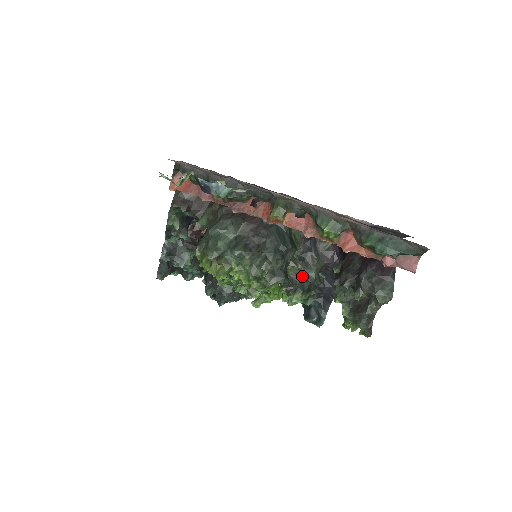
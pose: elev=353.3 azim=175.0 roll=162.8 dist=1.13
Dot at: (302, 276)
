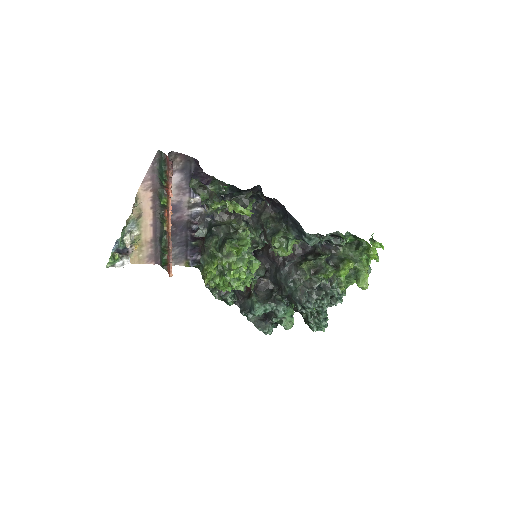
Dot at: (265, 231)
